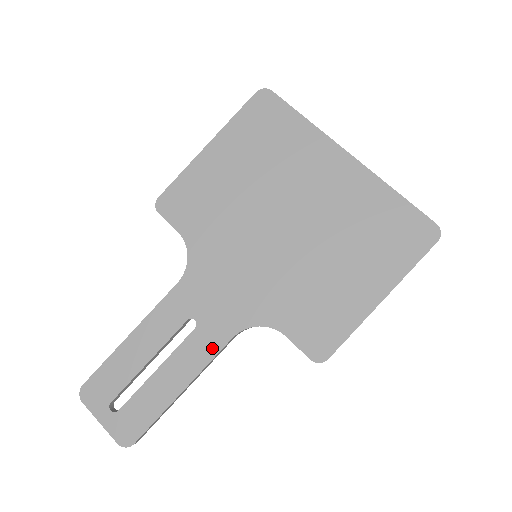
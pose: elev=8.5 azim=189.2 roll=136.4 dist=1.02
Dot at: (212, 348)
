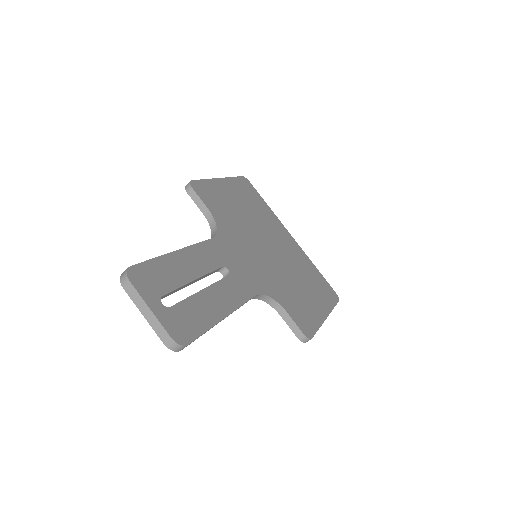
Dot at: (243, 295)
